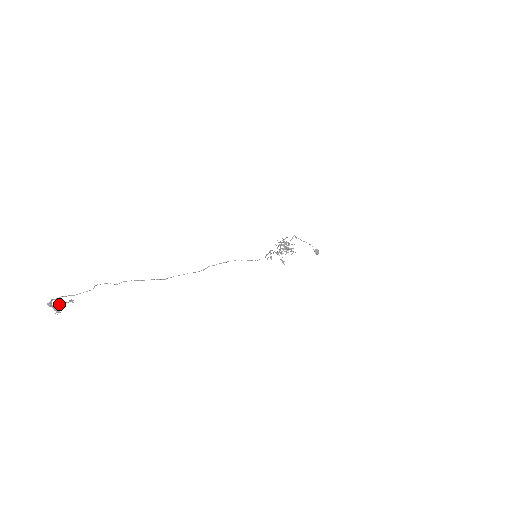
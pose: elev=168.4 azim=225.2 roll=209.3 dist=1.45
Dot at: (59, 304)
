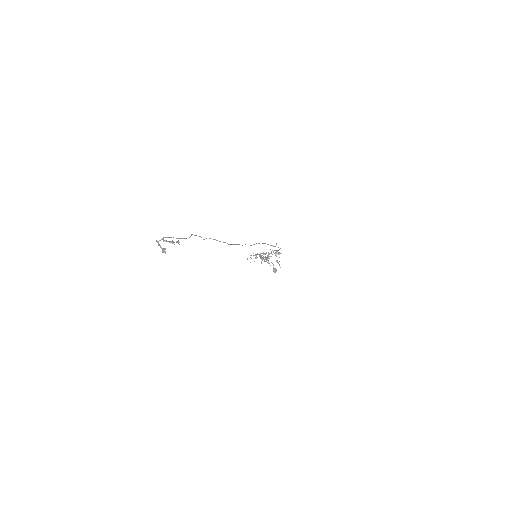
Dot at: (171, 242)
